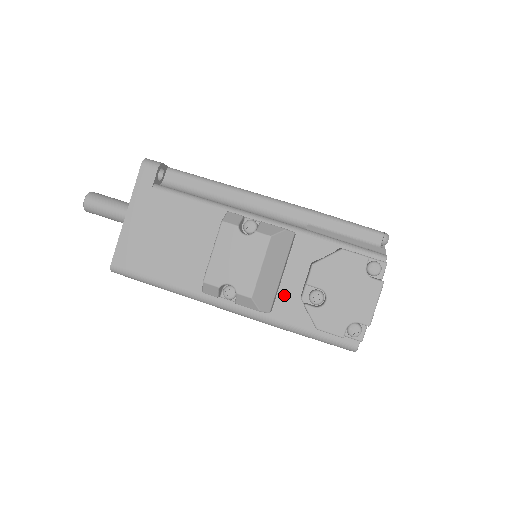
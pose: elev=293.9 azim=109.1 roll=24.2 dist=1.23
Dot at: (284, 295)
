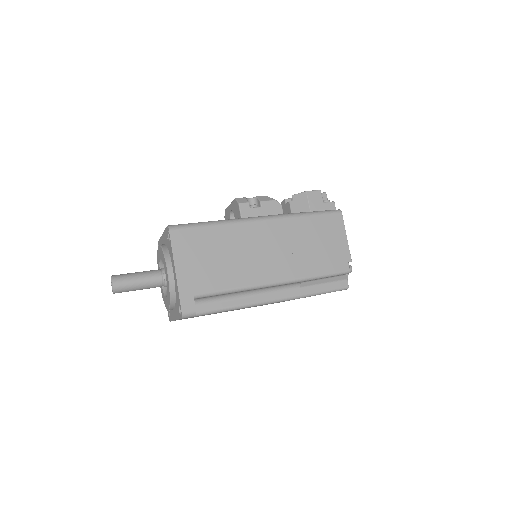
Dot at: occluded
